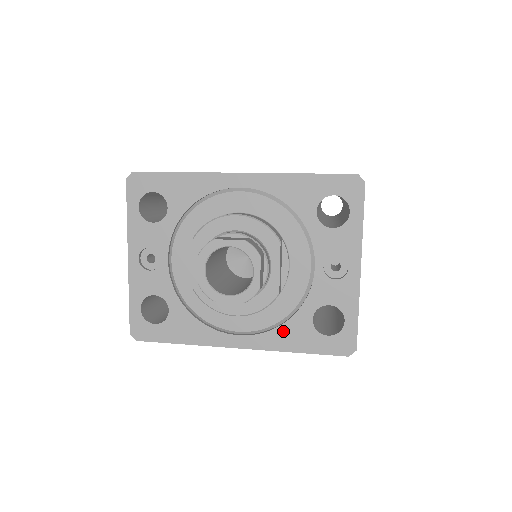
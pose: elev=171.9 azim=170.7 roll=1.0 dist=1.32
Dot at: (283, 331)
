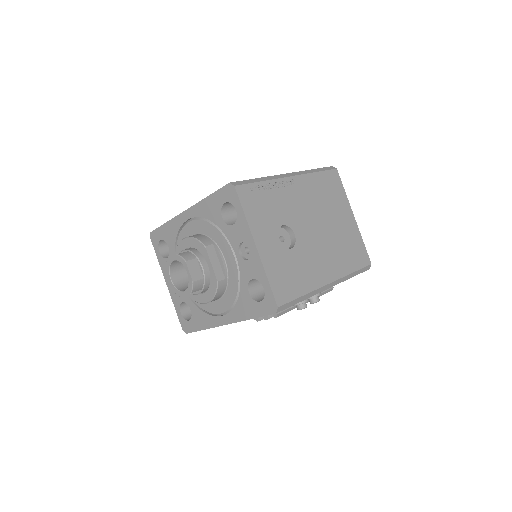
Dot at: (239, 306)
